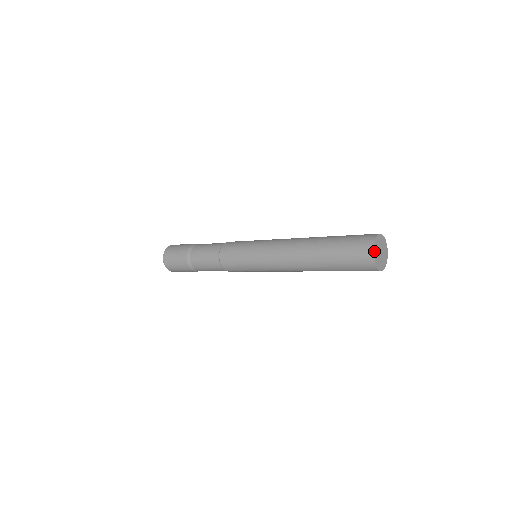
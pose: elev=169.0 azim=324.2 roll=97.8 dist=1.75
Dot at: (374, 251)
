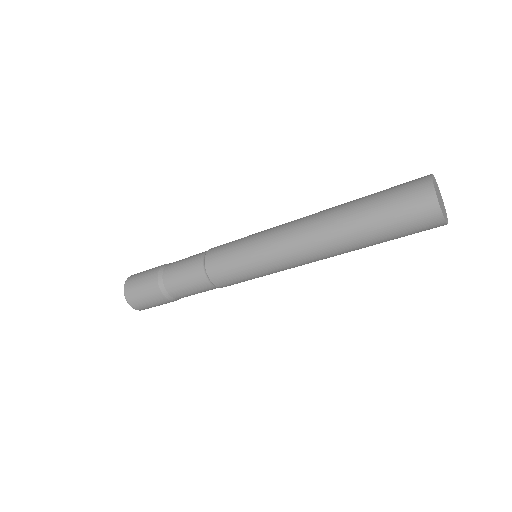
Dot at: (443, 215)
